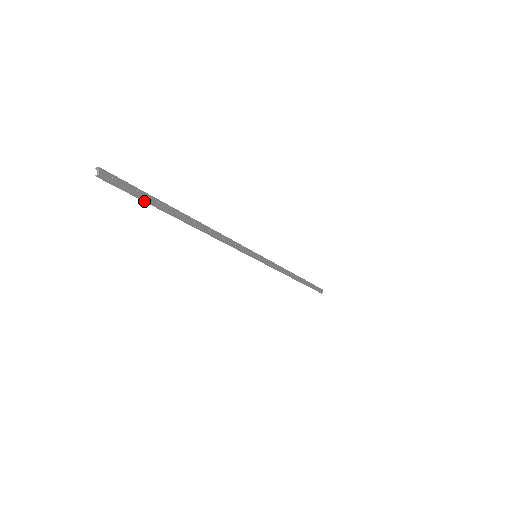
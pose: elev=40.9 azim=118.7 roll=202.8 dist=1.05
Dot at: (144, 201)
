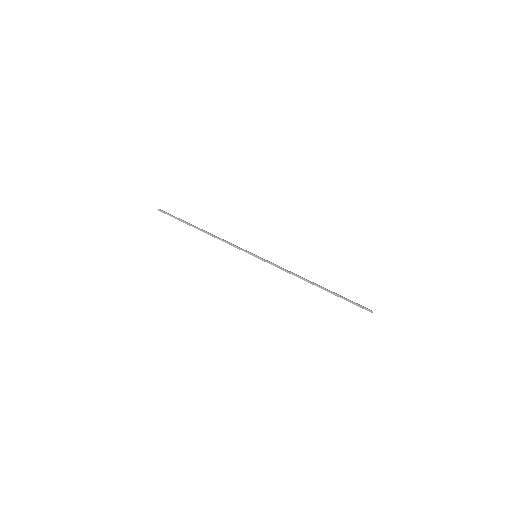
Dot at: (177, 219)
